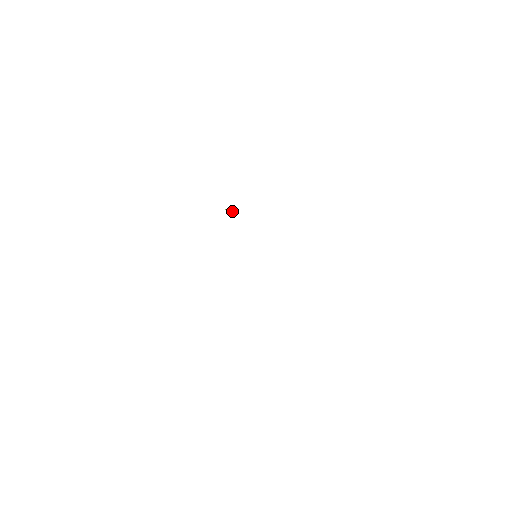
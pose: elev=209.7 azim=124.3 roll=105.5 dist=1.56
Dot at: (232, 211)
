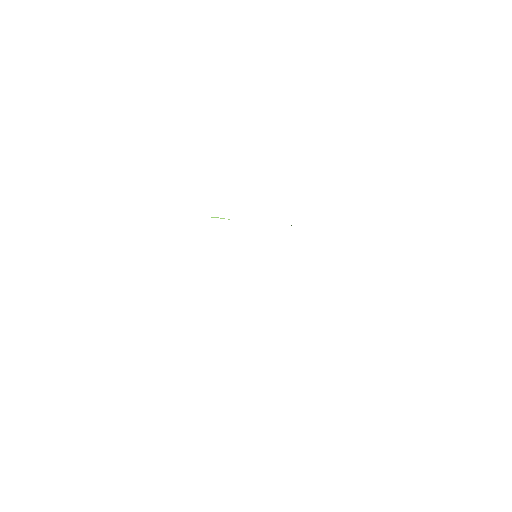
Dot at: (220, 218)
